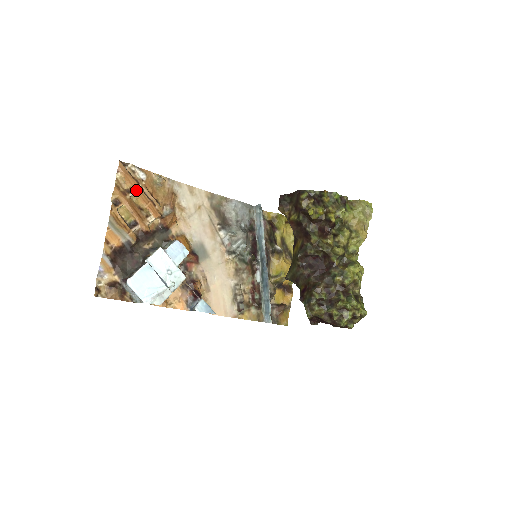
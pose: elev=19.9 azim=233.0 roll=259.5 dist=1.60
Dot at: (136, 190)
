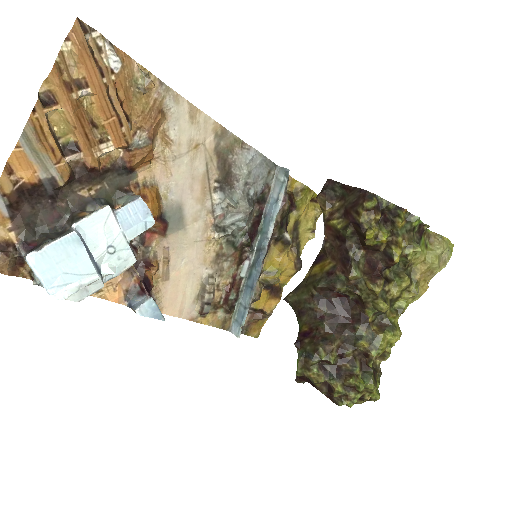
Dot at: (94, 87)
